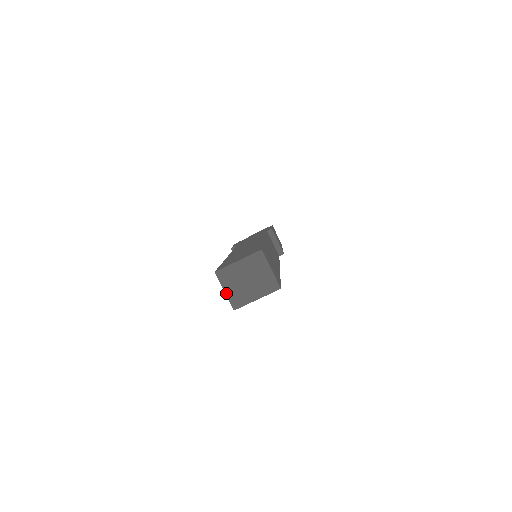
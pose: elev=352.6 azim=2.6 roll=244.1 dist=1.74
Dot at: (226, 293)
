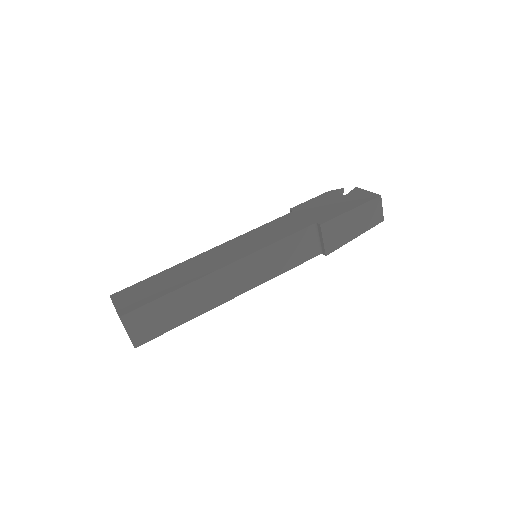
Dot at: occluded
